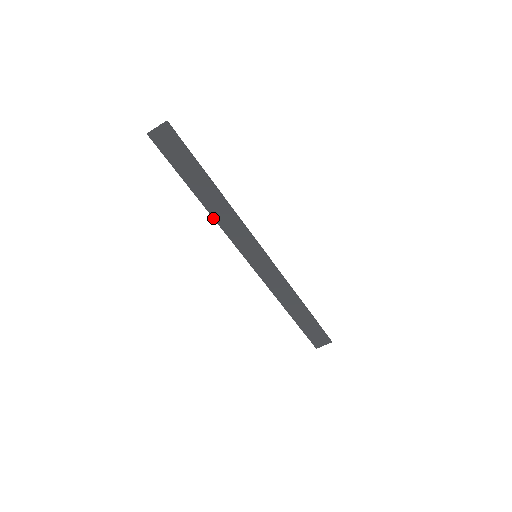
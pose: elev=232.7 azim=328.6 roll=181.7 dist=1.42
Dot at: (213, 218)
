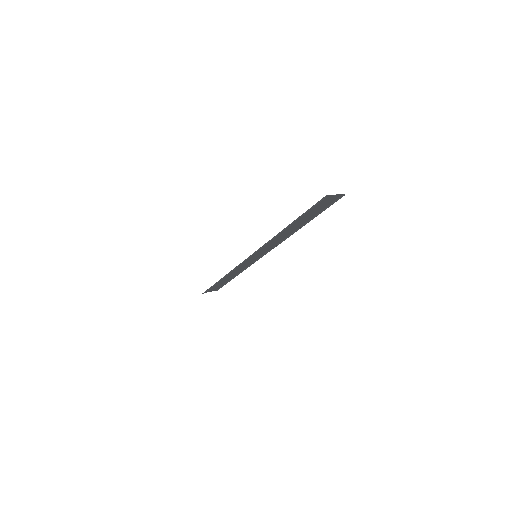
Dot at: occluded
